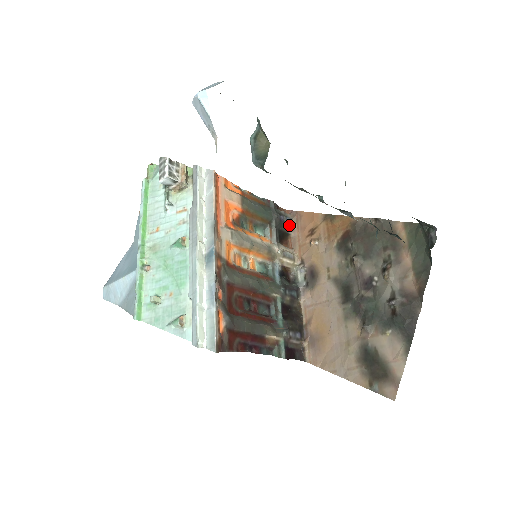
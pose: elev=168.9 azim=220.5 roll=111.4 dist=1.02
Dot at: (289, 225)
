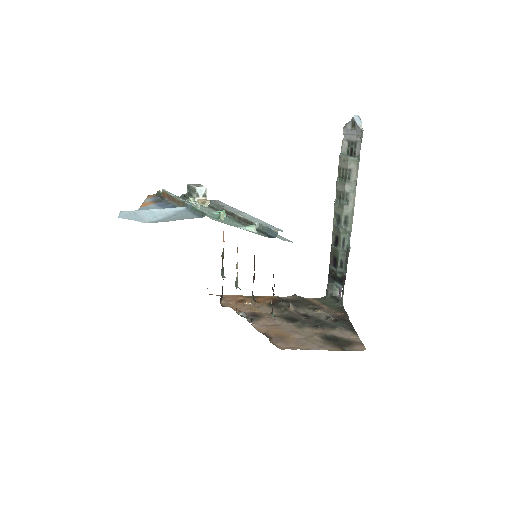
Dot at: occluded
